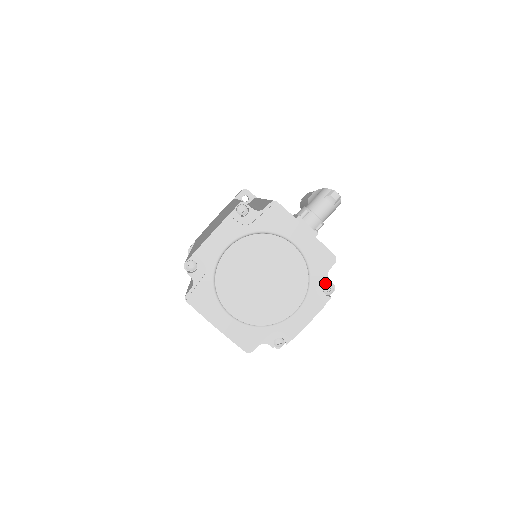
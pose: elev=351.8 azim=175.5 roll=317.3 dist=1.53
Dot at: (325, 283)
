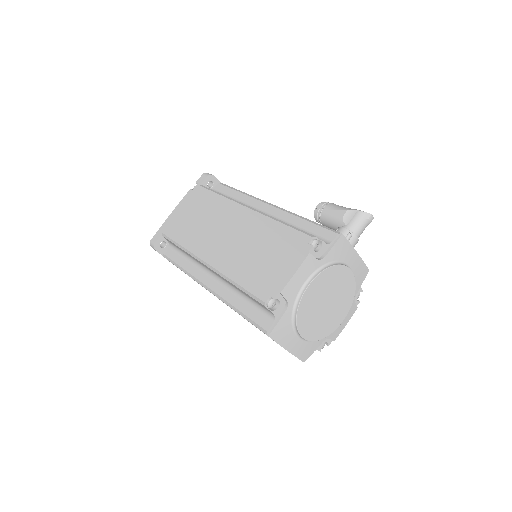
Dot at: (359, 292)
